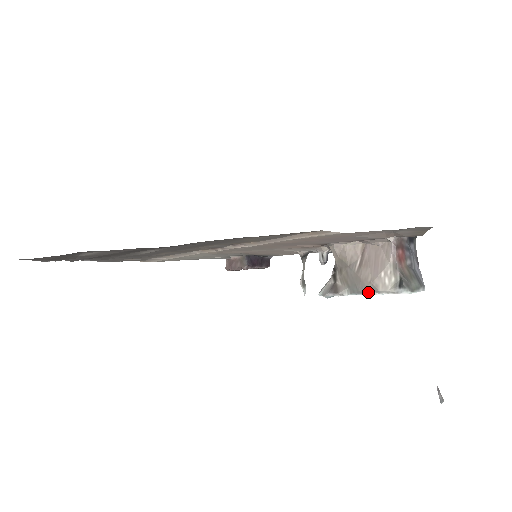
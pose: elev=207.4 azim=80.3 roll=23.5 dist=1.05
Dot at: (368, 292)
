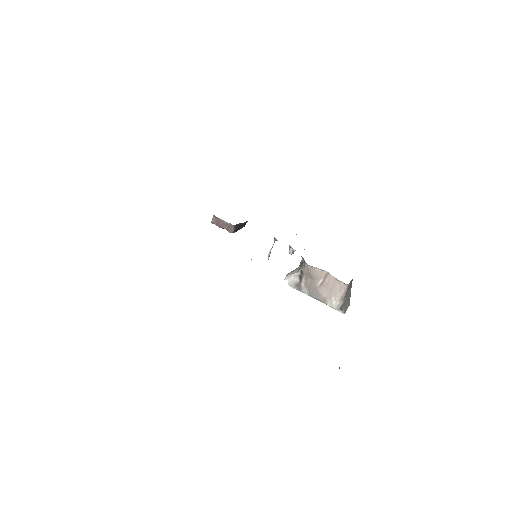
Dot at: (320, 301)
